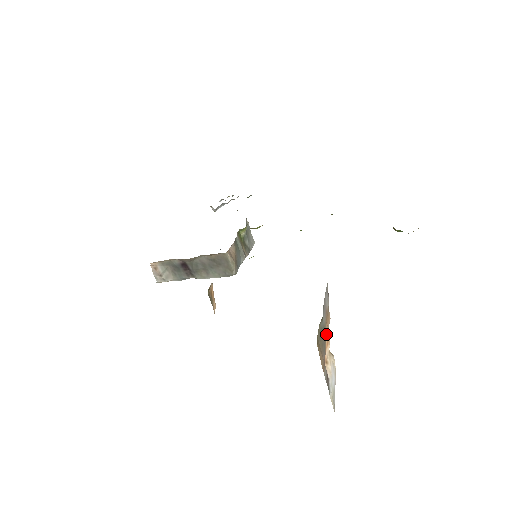
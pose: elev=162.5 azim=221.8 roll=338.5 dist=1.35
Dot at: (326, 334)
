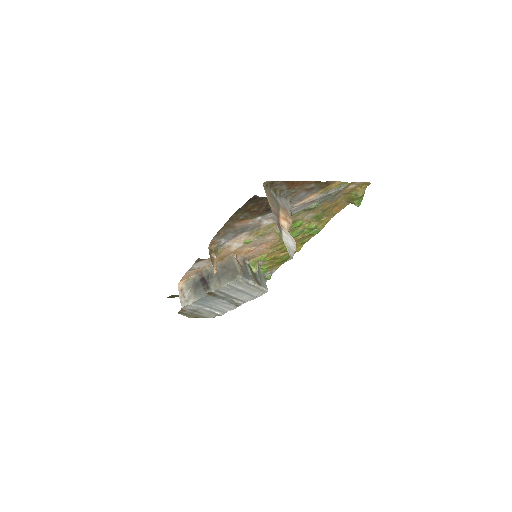
Dot at: (283, 214)
